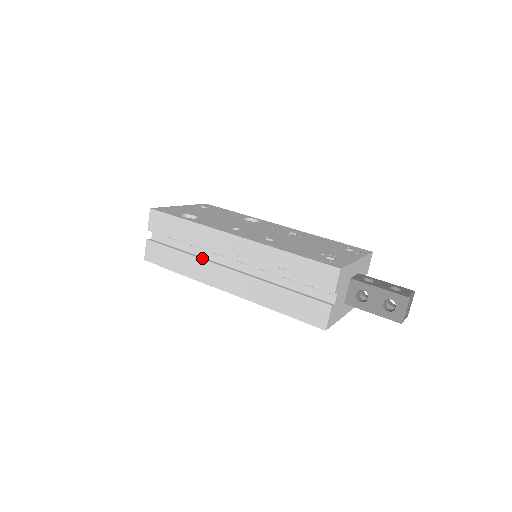
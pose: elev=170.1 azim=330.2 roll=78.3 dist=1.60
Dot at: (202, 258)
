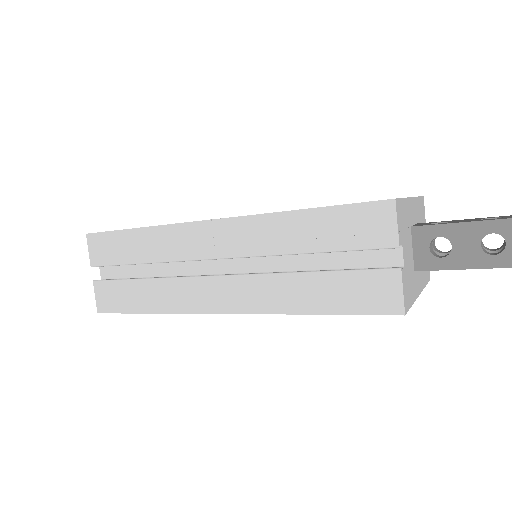
Dot at: occluded
